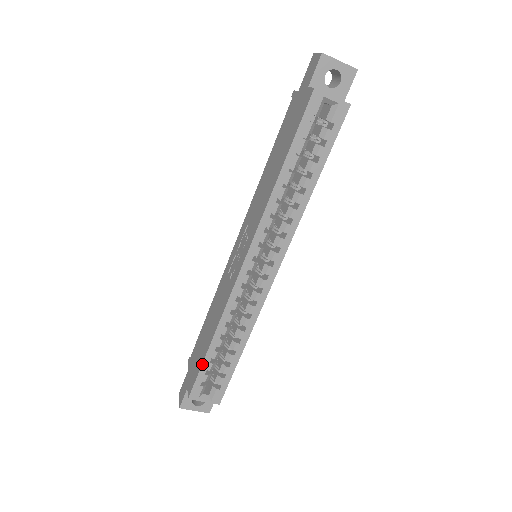
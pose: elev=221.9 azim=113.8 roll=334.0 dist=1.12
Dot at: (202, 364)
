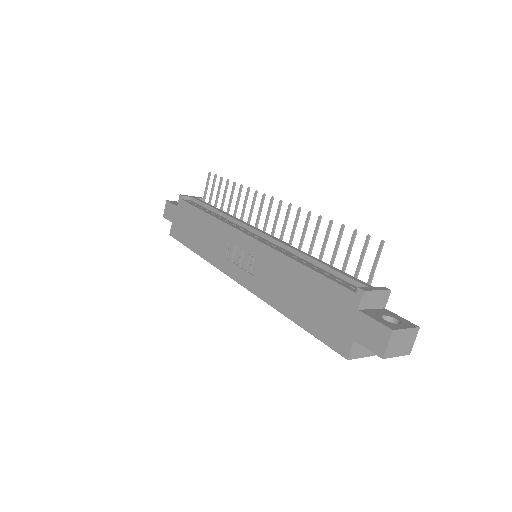
Dot at: occluded
